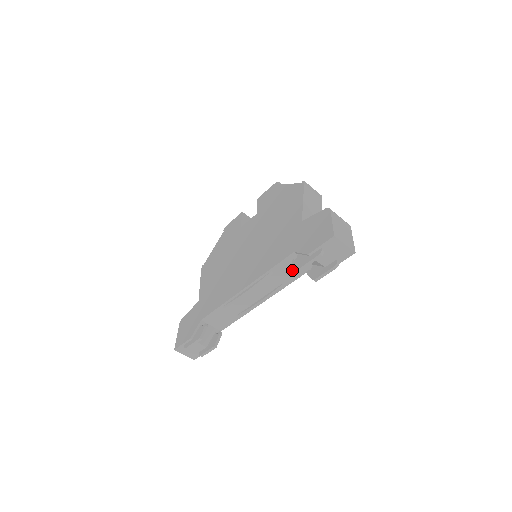
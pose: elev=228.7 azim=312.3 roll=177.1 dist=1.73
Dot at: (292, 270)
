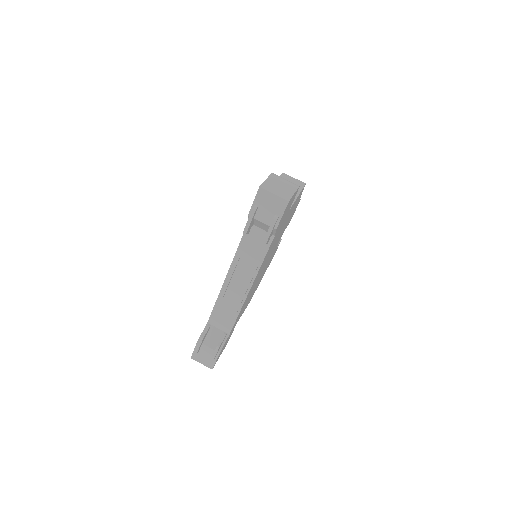
Dot at: (257, 245)
